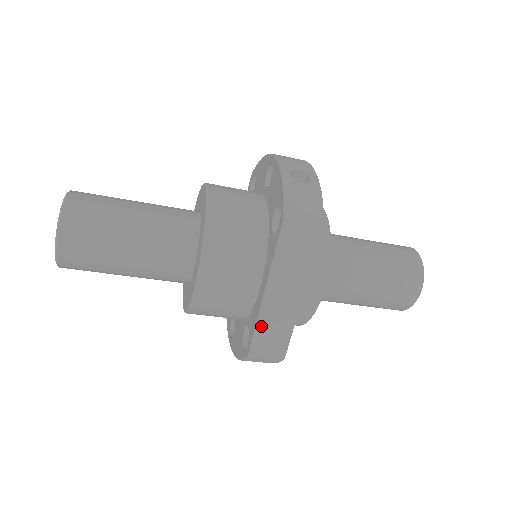
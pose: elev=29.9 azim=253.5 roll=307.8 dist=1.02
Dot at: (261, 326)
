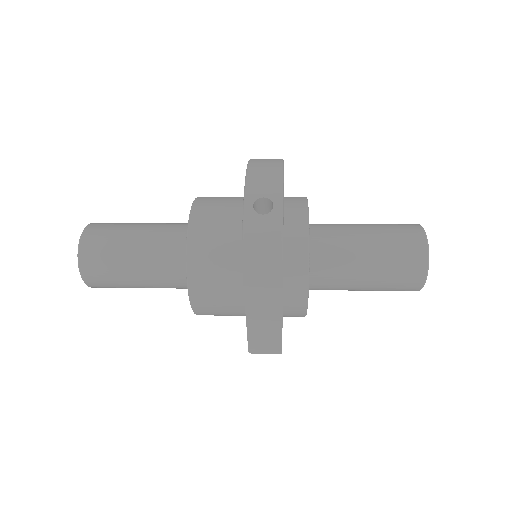
Dot at: (252, 333)
